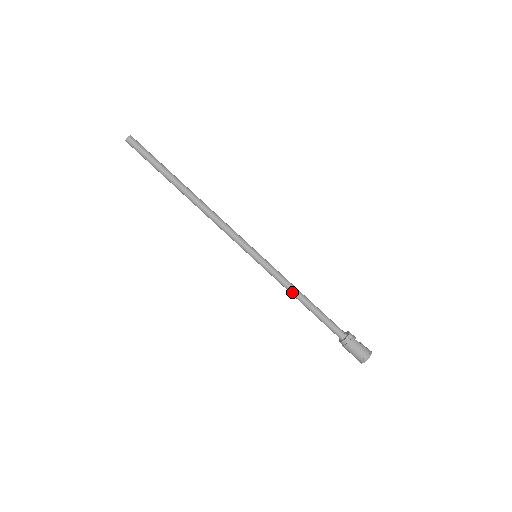
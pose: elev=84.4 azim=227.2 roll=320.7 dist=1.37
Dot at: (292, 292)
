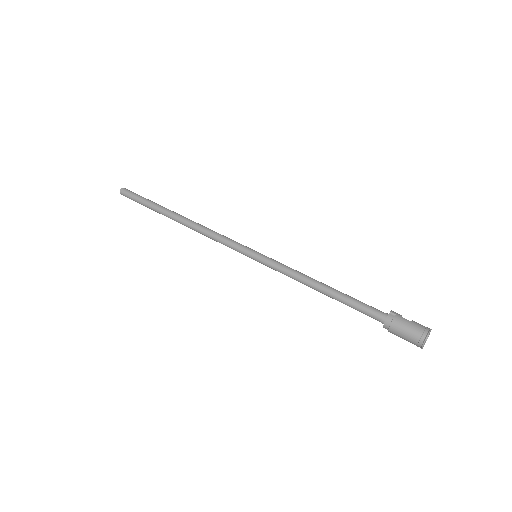
Dot at: (304, 282)
